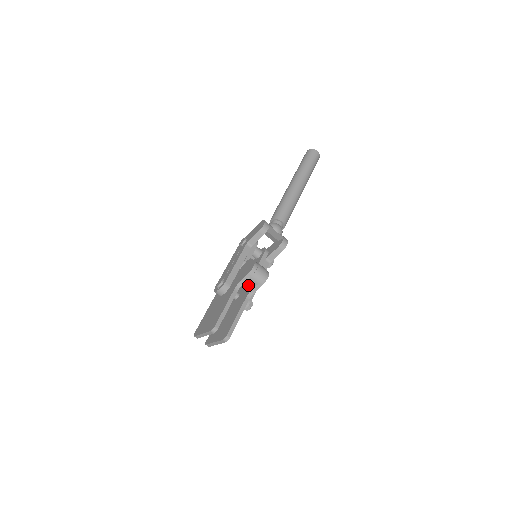
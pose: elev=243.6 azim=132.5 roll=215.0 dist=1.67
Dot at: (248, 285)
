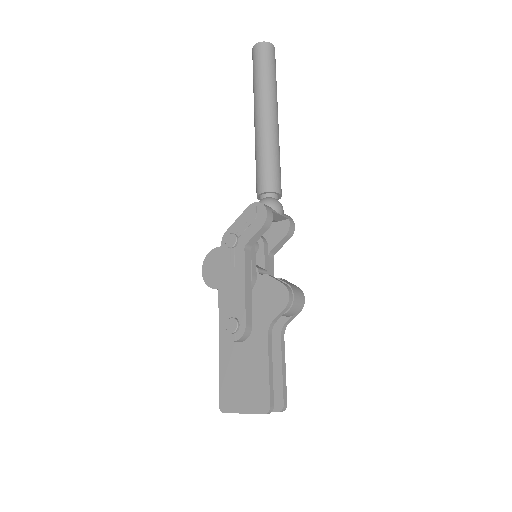
Dot at: occluded
